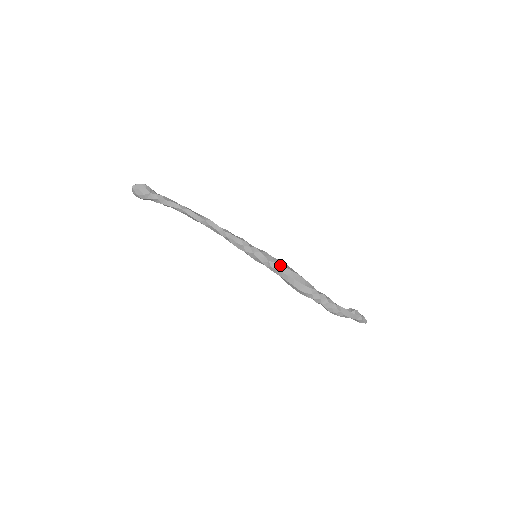
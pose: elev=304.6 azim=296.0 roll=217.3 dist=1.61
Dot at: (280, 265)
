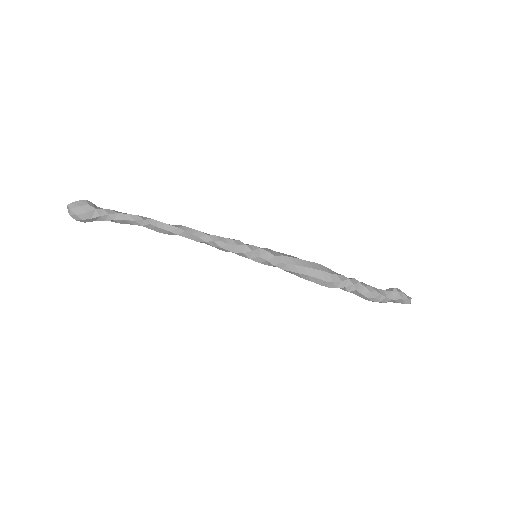
Dot at: (290, 258)
